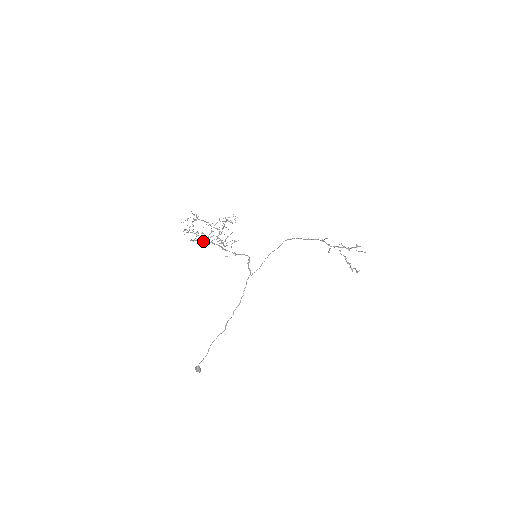
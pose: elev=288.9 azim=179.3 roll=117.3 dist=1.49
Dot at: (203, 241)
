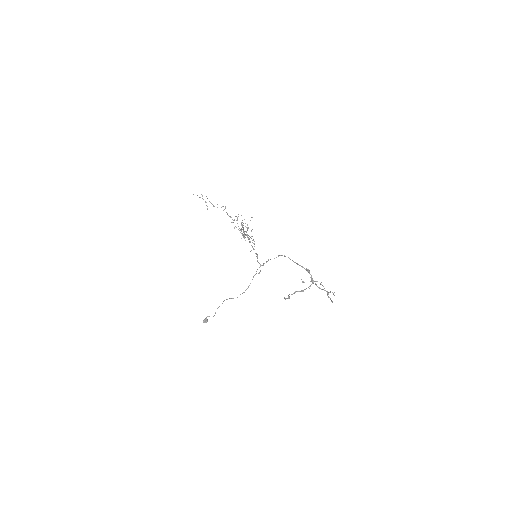
Dot at: (246, 235)
